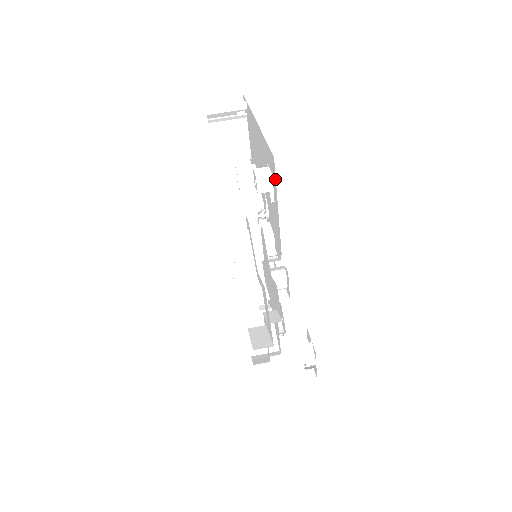
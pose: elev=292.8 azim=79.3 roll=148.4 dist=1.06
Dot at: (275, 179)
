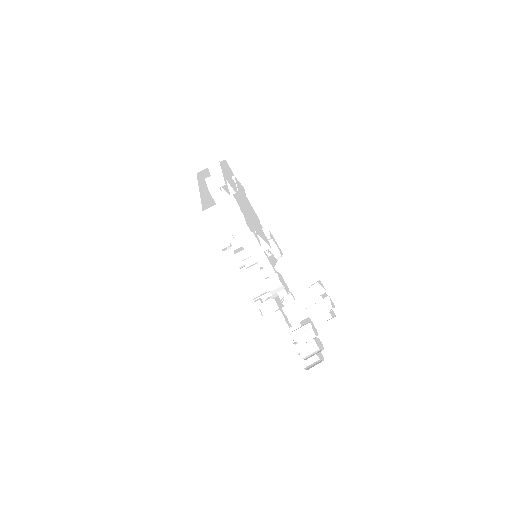
Dot at: (232, 172)
